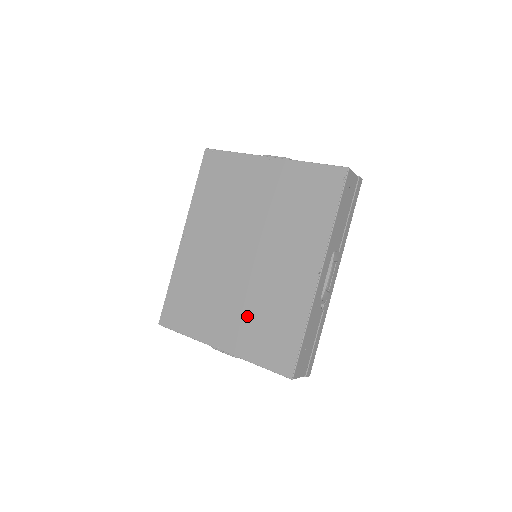
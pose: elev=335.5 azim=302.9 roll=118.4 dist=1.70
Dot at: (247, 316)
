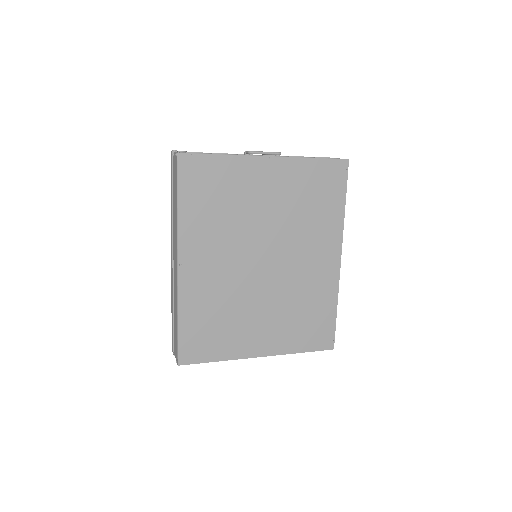
Dot at: (282, 318)
